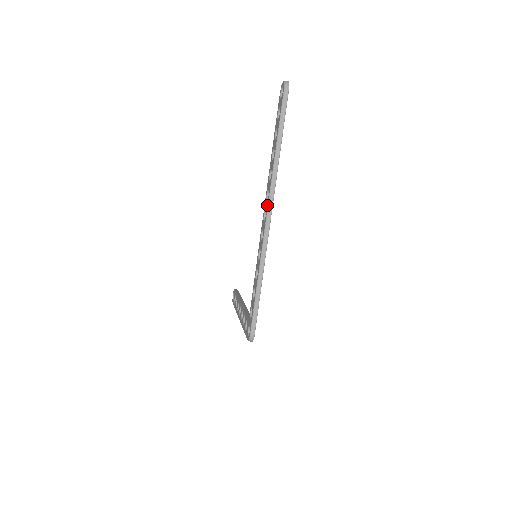
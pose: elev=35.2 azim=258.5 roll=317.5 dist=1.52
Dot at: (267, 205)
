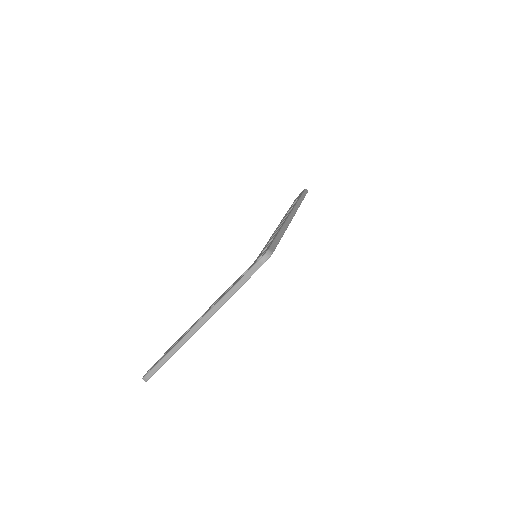
Dot at: (291, 210)
